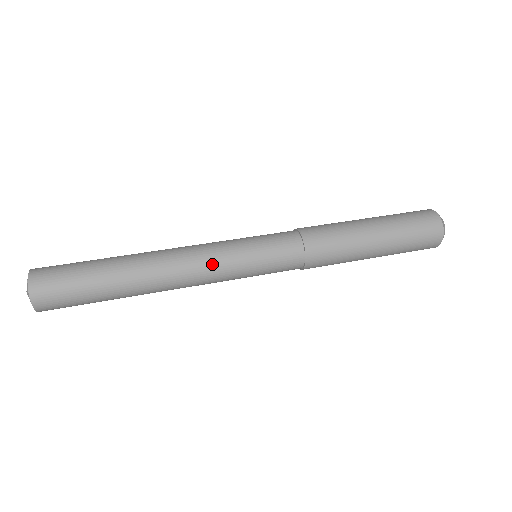
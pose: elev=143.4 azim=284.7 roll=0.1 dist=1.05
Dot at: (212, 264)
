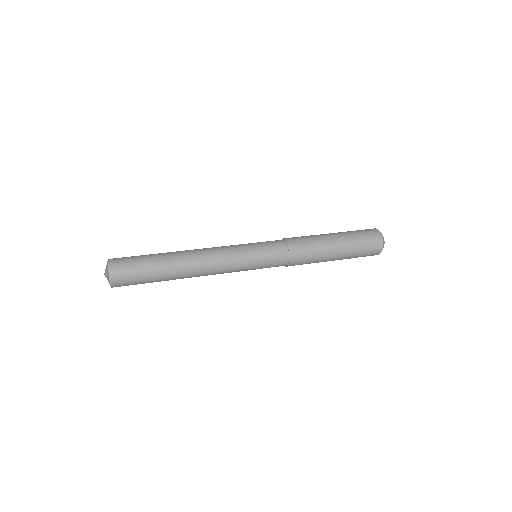
Dot at: (225, 248)
